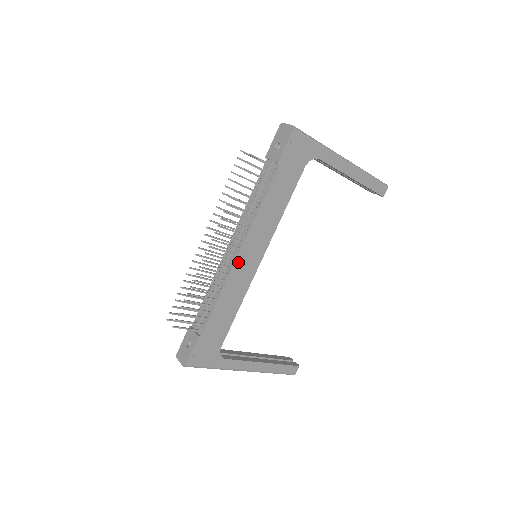
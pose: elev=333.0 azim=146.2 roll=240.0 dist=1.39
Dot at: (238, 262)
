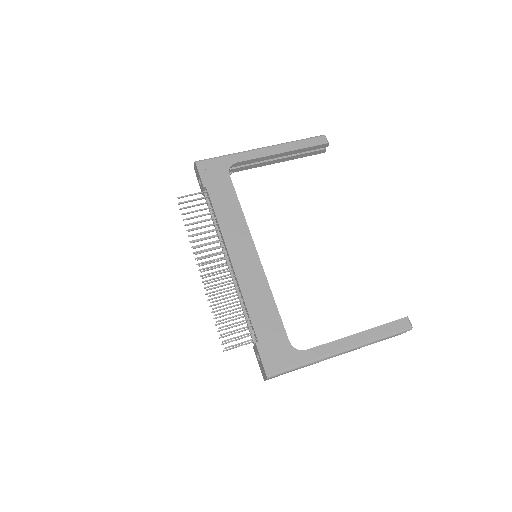
Dot at: (236, 266)
